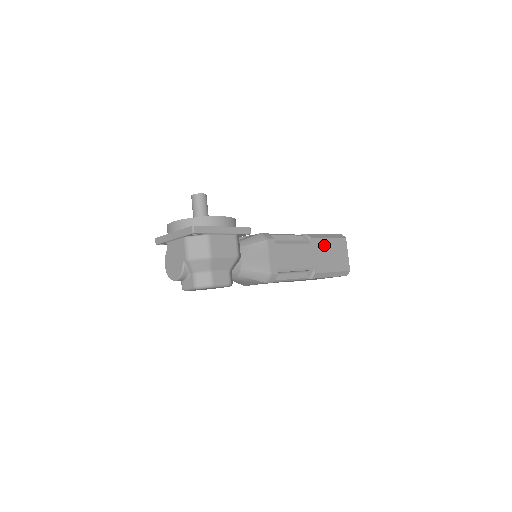
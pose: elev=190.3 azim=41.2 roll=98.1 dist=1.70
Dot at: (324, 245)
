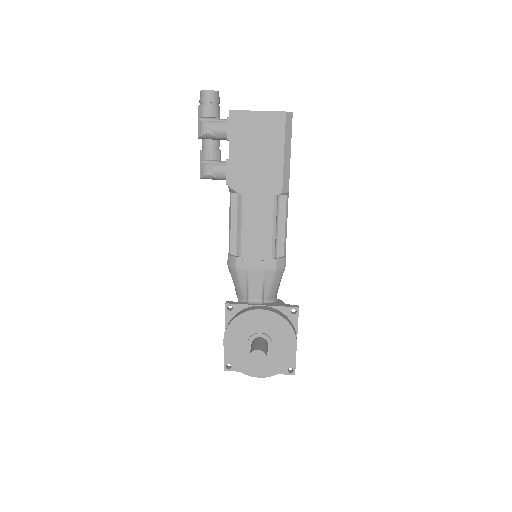
Dot at: occluded
